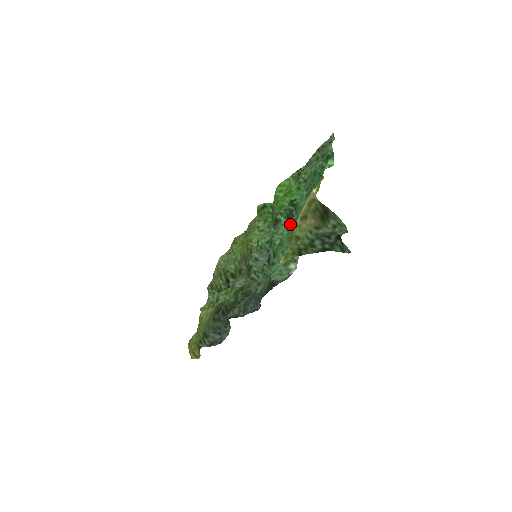
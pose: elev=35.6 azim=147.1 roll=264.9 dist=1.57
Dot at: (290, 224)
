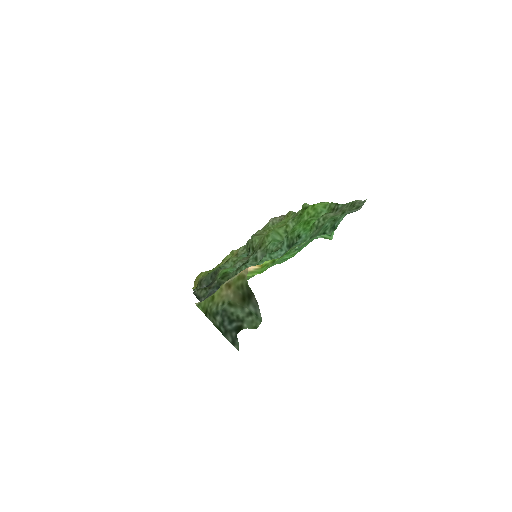
Dot at: occluded
